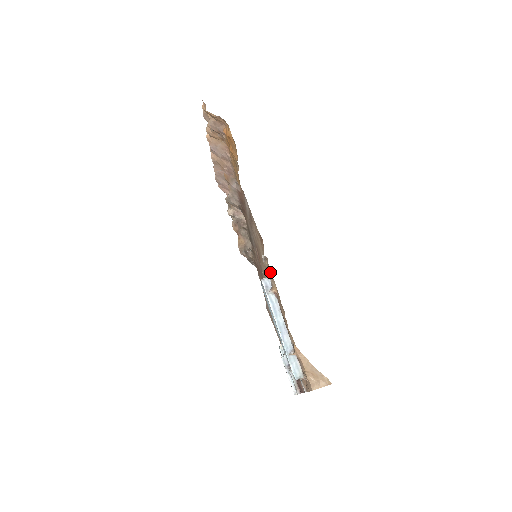
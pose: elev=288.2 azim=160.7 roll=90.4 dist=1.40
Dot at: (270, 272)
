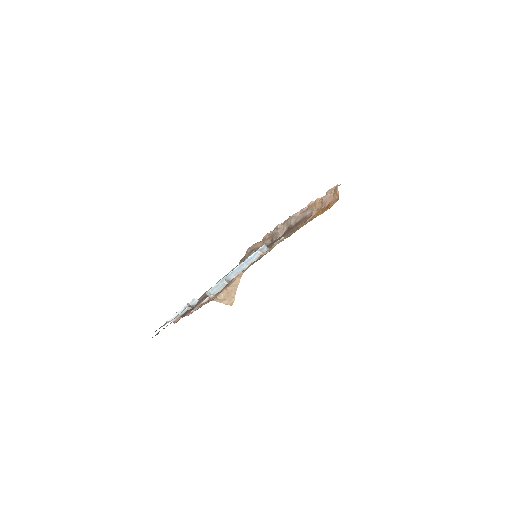
Dot at: occluded
